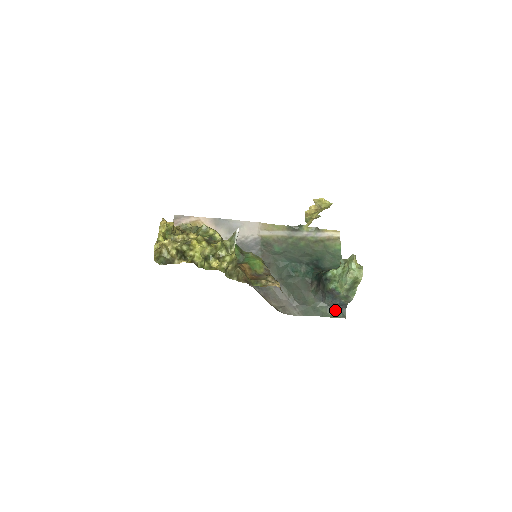
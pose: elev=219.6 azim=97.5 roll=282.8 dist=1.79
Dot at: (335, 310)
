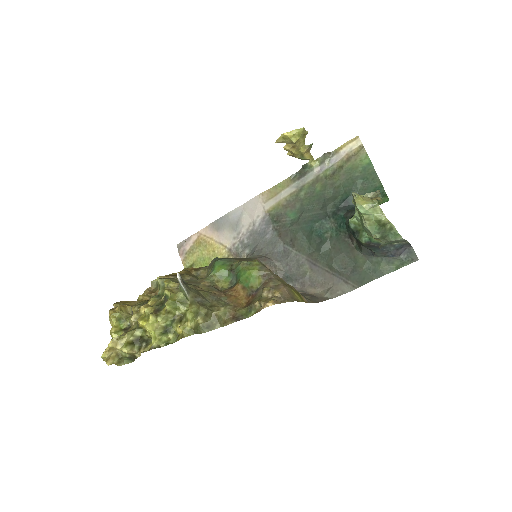
Dot at: (397, 257)
